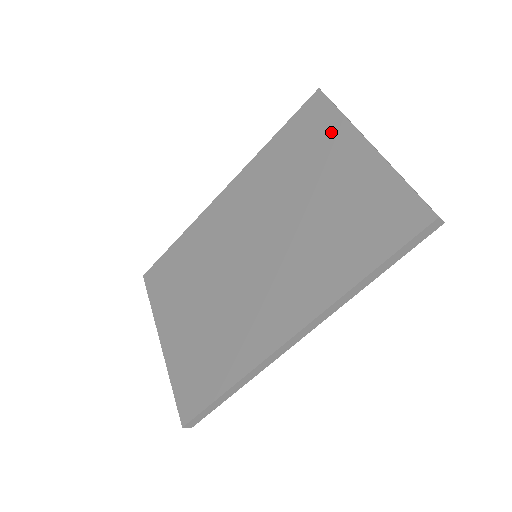
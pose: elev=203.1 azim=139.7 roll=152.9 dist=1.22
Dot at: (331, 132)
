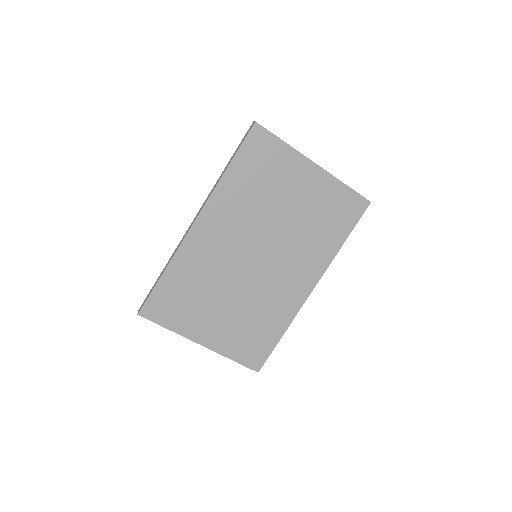
Dot at: (284, 159)
